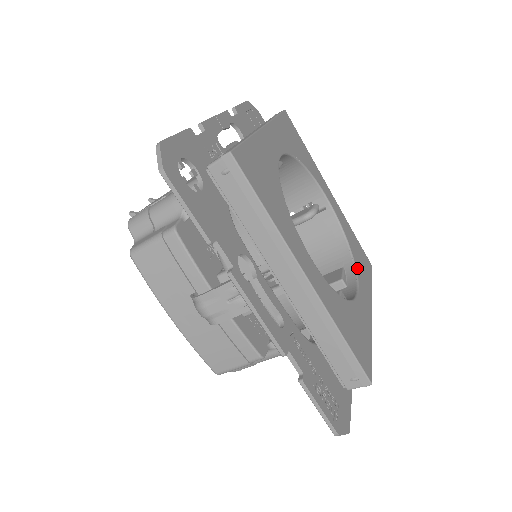
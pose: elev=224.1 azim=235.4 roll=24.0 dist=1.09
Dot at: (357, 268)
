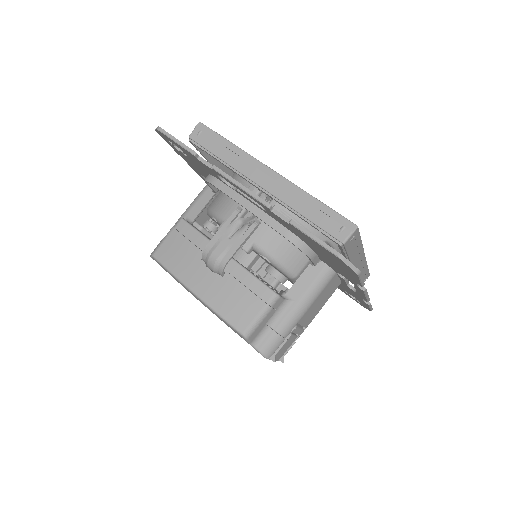
Dot at: occluded
